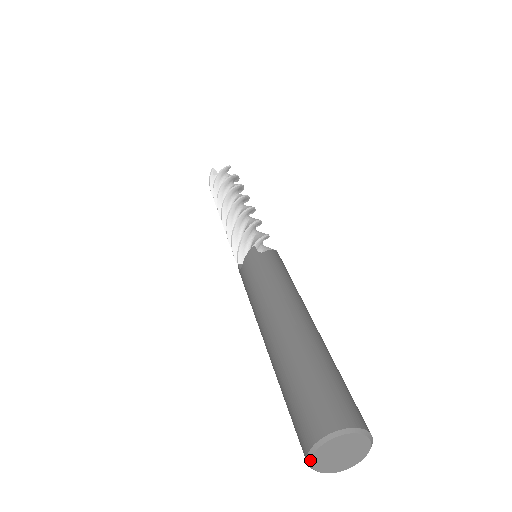
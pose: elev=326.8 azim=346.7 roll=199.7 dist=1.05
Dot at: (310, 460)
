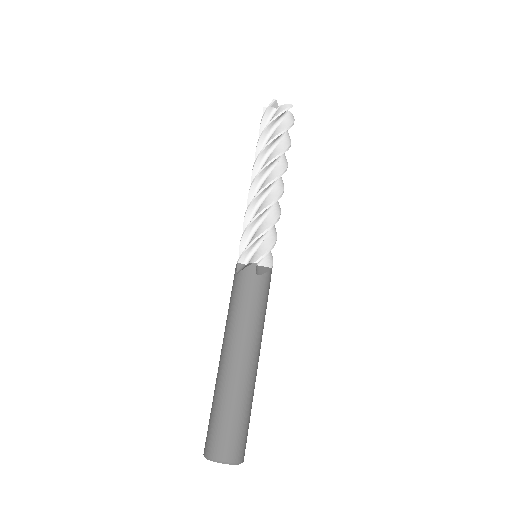
Dot at: occluded
